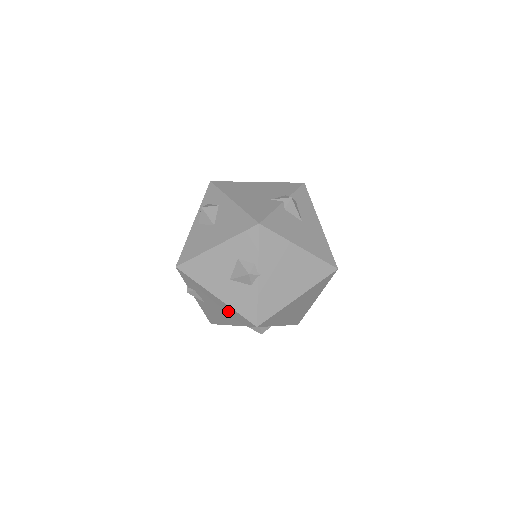
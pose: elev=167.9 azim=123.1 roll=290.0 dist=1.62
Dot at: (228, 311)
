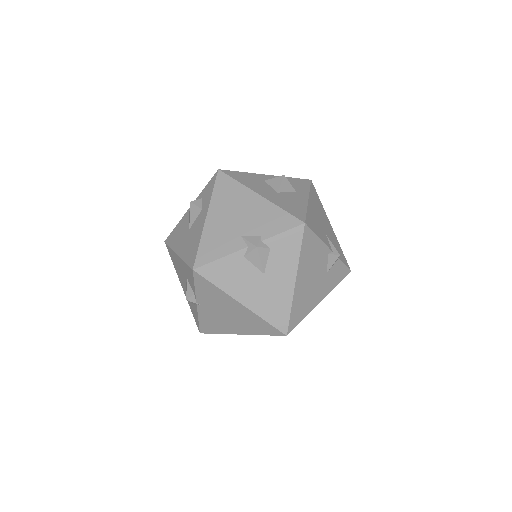
Dot at: occluded
